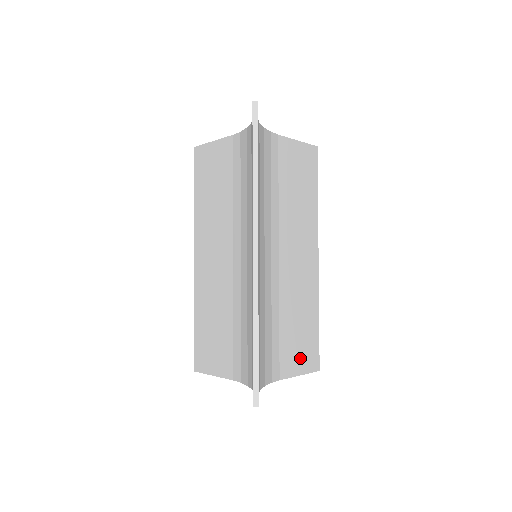
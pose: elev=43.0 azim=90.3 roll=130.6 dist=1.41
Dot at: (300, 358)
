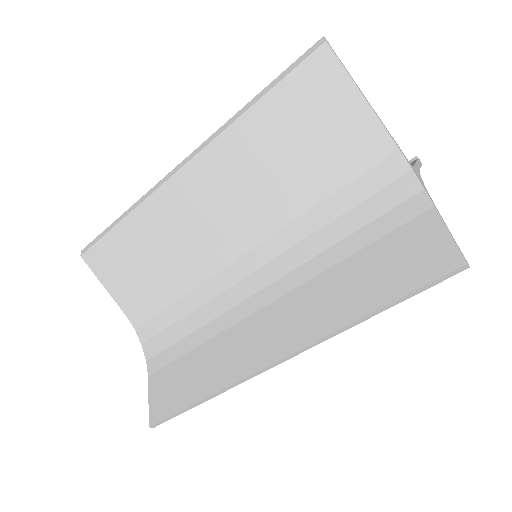
Dot at: occluded
